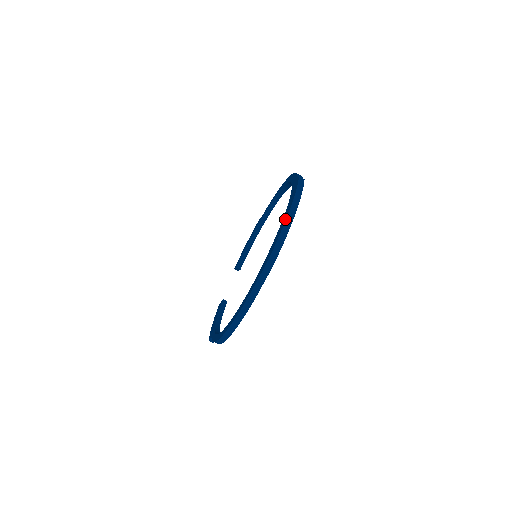
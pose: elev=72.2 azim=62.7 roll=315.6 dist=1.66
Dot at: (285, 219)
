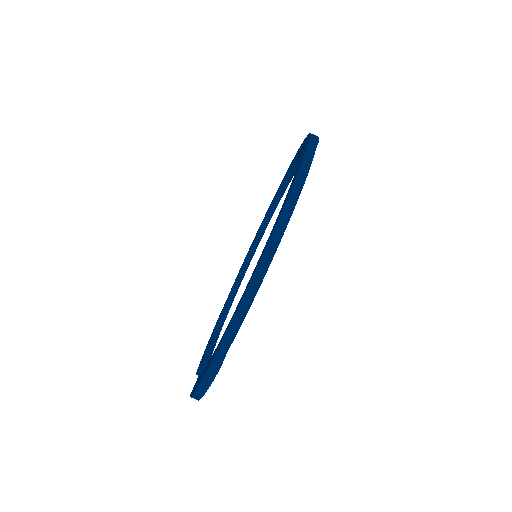
Dot at: (305, 139)
